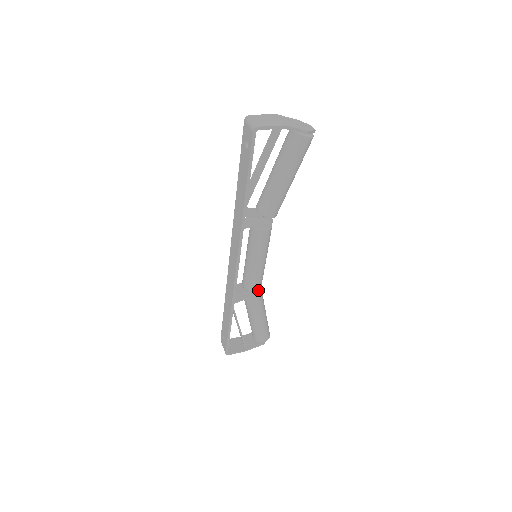
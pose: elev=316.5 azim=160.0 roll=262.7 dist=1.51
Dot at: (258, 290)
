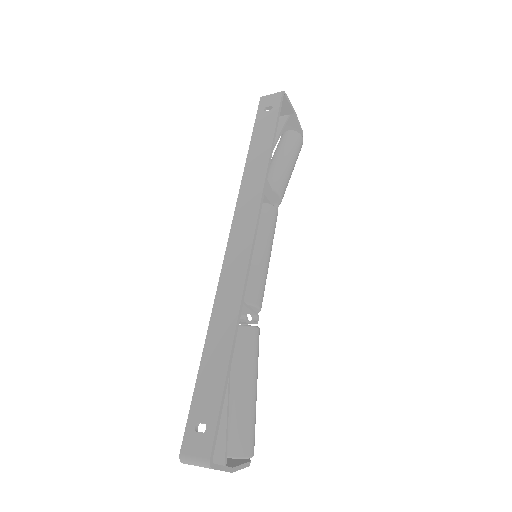
Dot at: (257, 314)
